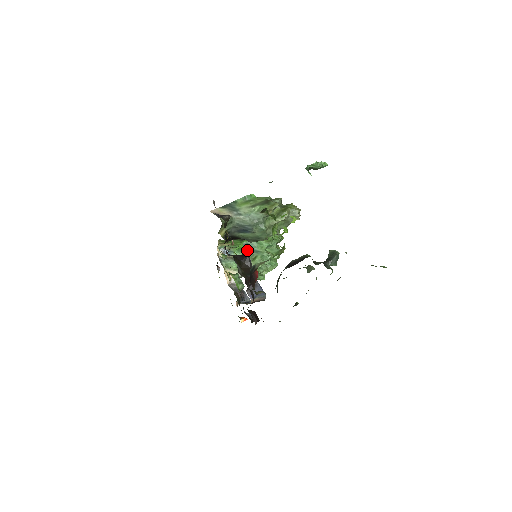
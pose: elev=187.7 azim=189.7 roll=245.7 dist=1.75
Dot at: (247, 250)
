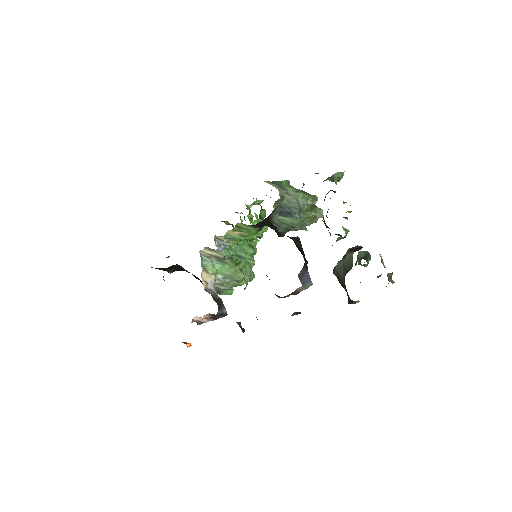
Dot at: occluded
